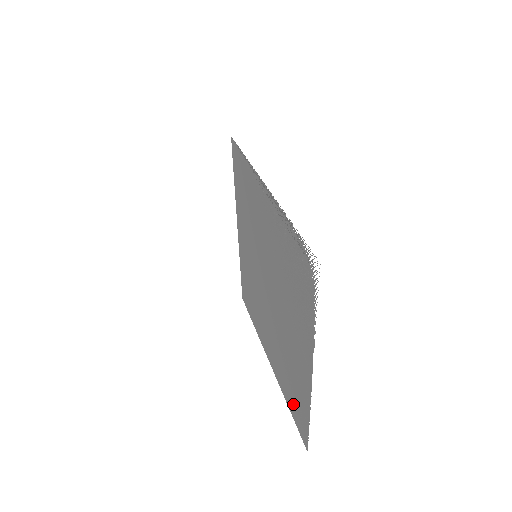
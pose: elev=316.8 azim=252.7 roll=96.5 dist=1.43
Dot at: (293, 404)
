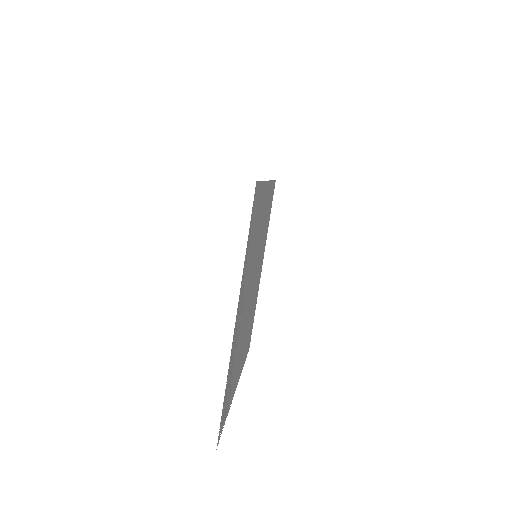
Dot at: (251, 328)
